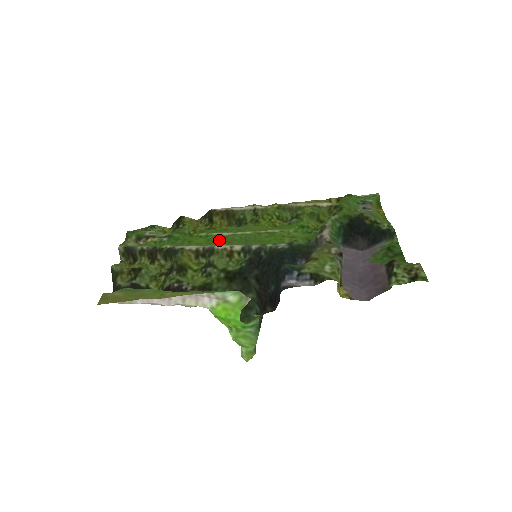
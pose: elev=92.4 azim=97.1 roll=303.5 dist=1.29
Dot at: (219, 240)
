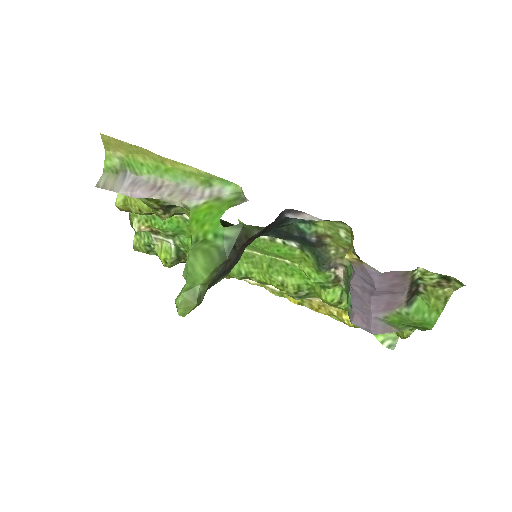
Dot at: occluded
